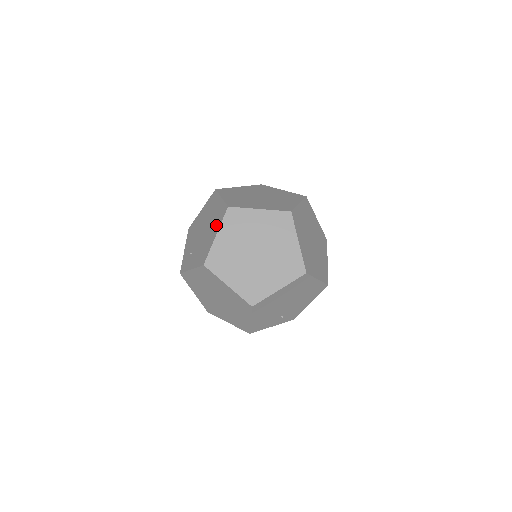
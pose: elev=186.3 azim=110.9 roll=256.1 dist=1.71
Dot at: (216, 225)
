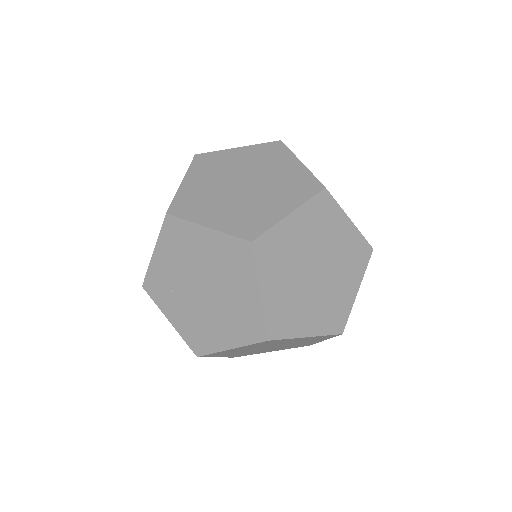
Dot at: (235, 333)
